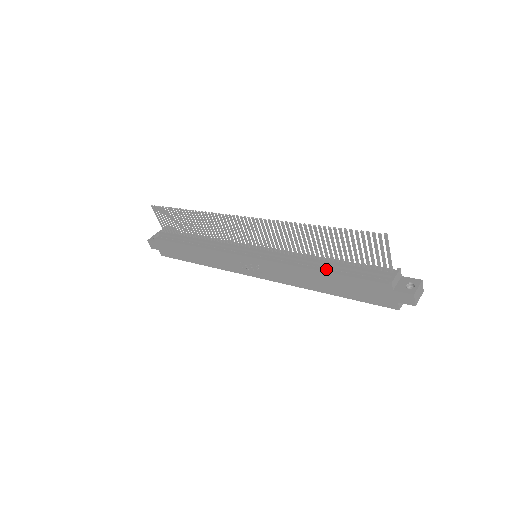
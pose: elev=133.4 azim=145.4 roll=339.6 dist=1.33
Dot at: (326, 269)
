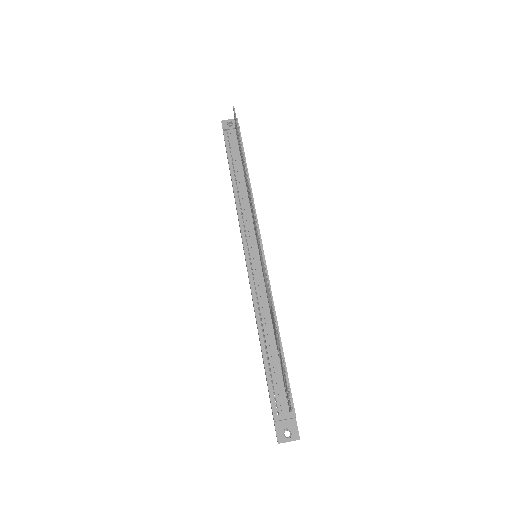
Dot at: (265, 346)
